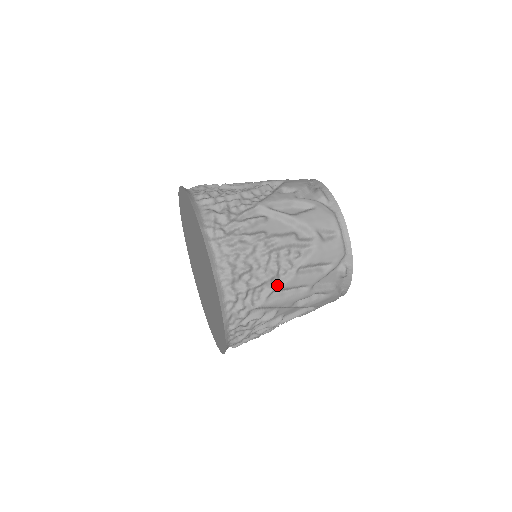
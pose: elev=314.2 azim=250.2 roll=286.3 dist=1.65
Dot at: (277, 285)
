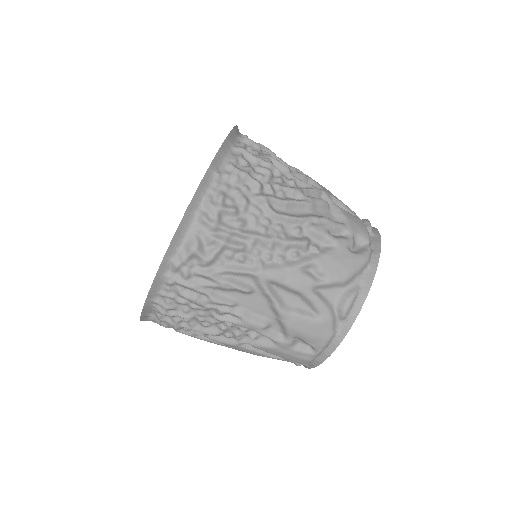
Dot at: (213, 337)
